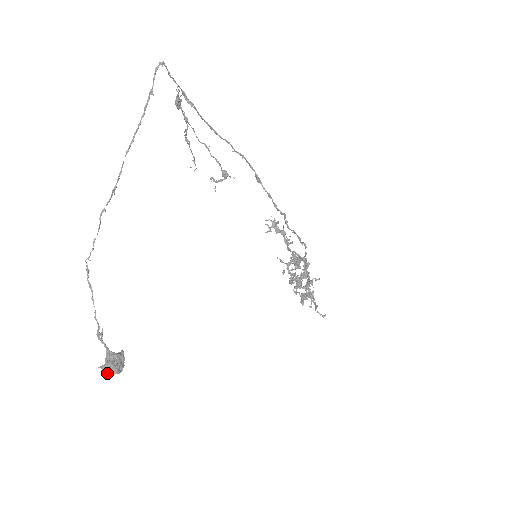
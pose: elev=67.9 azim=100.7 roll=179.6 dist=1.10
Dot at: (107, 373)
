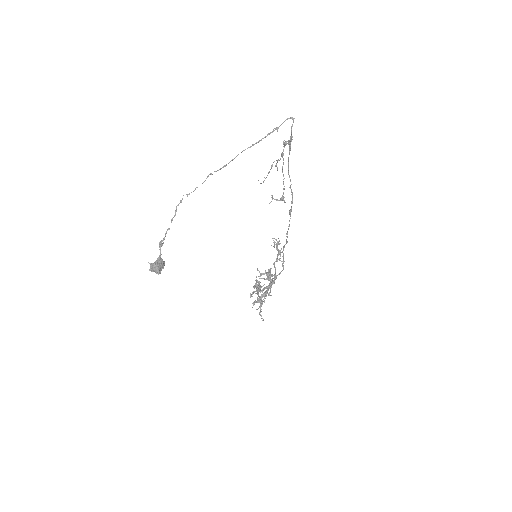
Dot at: (153, 269)
